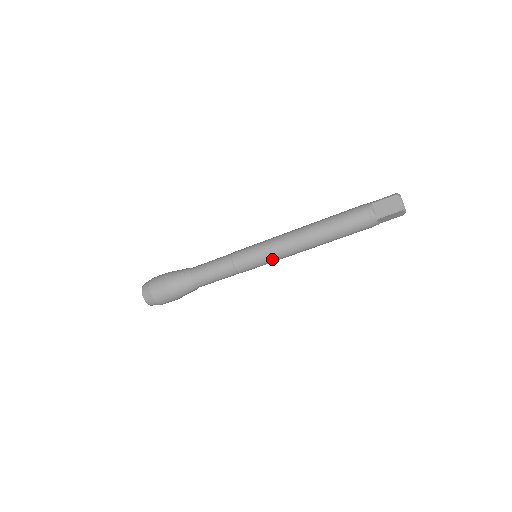
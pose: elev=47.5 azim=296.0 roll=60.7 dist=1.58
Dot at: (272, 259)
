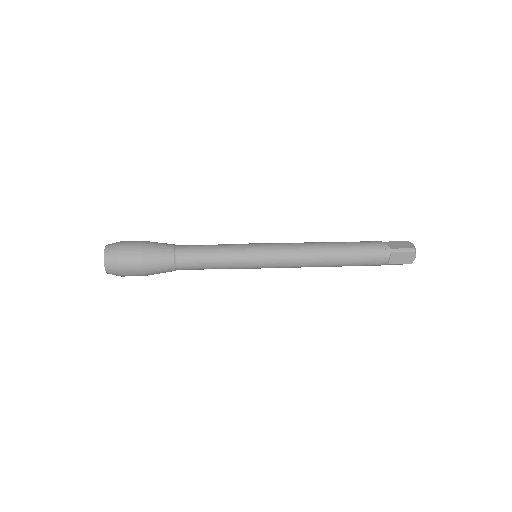
Dot at: occluded
